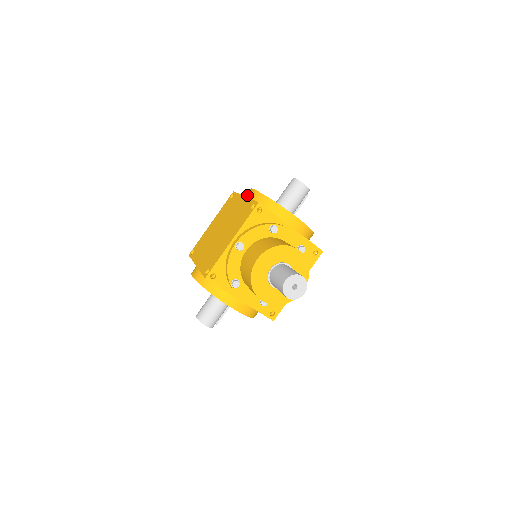
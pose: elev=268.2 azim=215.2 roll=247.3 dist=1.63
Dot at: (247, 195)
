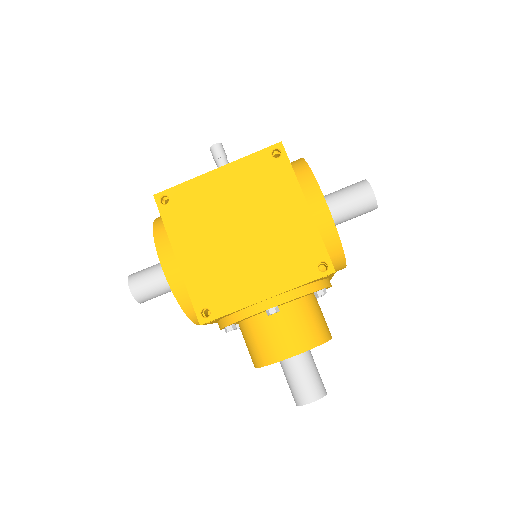
Dot at: (310, 200)
